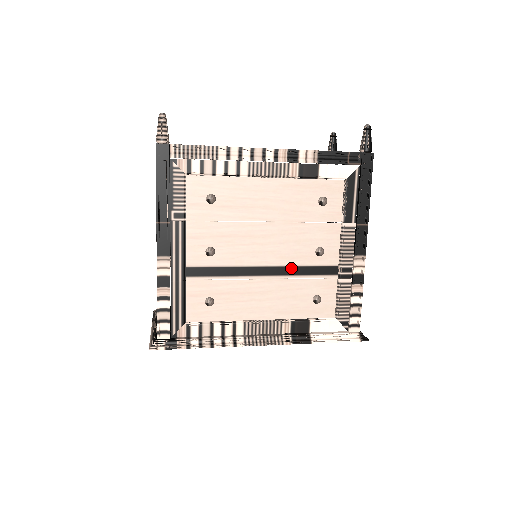
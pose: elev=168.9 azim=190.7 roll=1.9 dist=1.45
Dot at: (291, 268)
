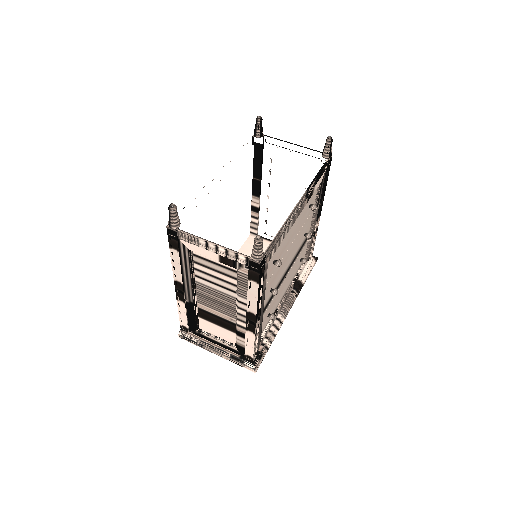
Dot at: (295, 257)
